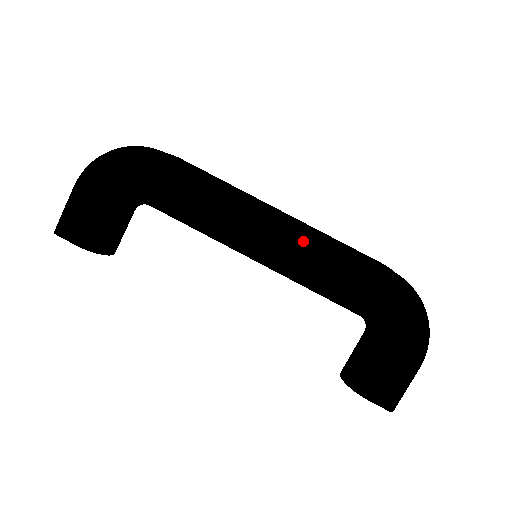
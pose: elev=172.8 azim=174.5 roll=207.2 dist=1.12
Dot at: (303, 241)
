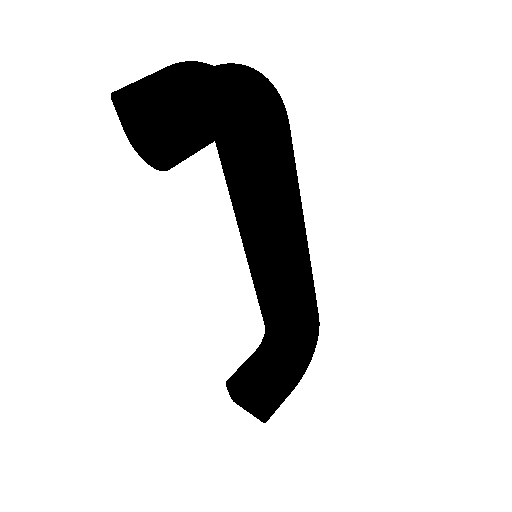
Dot at: (305, 268)
